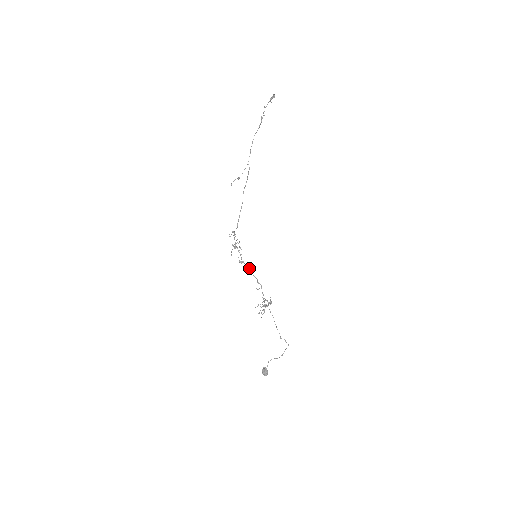
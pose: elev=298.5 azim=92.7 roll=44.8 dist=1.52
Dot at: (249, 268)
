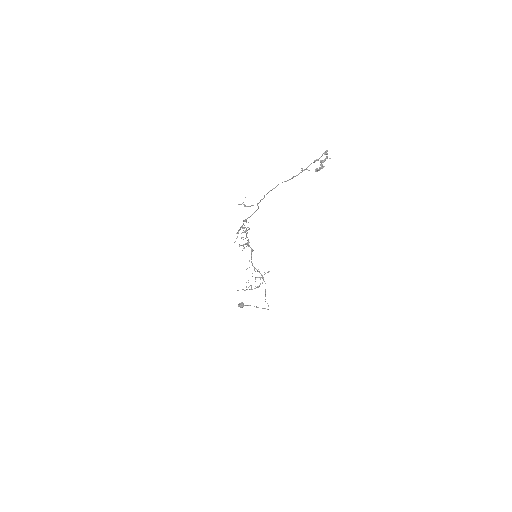
Dot at: (251, 254)
